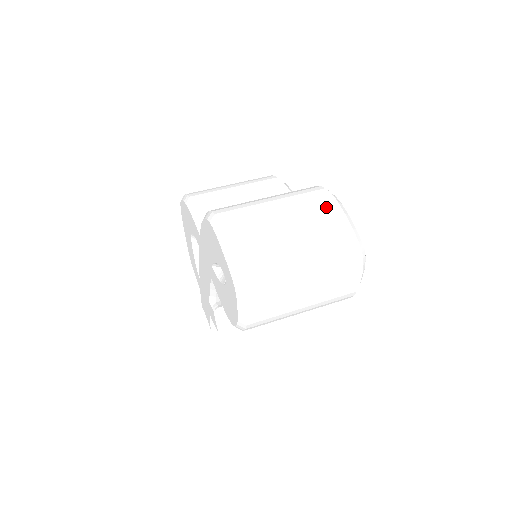
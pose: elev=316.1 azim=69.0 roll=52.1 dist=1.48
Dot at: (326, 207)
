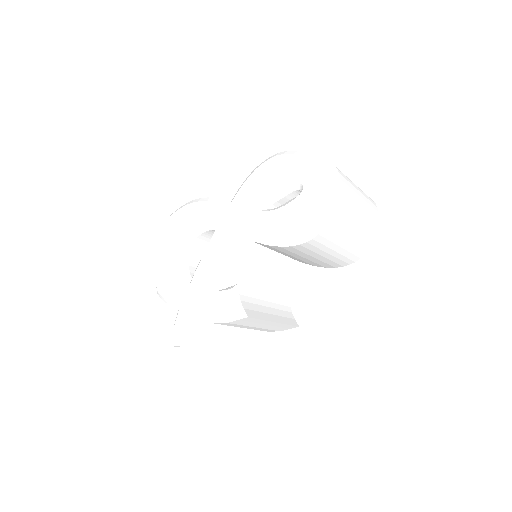
Dot at: occluded
